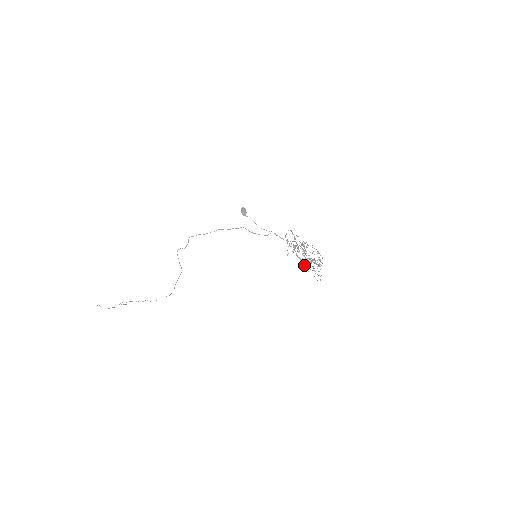
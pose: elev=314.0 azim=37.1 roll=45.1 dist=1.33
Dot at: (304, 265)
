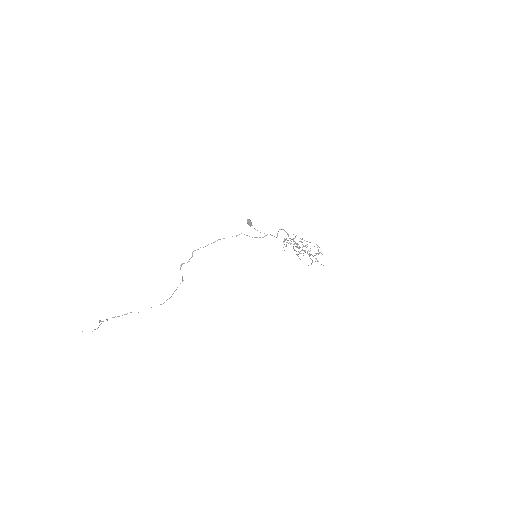
Dot at: (298, 256)
